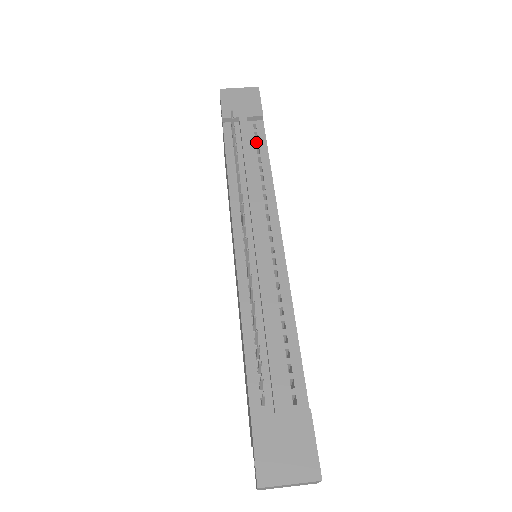
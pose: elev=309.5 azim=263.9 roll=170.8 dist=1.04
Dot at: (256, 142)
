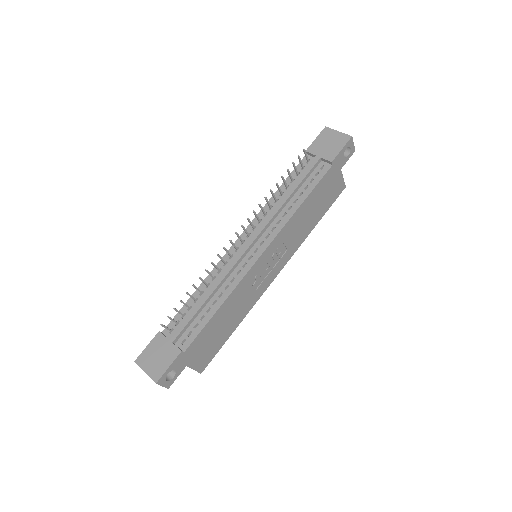
Dot at: (314, 179)
